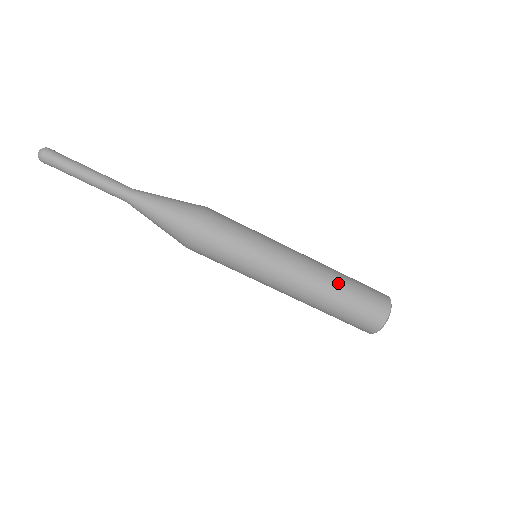
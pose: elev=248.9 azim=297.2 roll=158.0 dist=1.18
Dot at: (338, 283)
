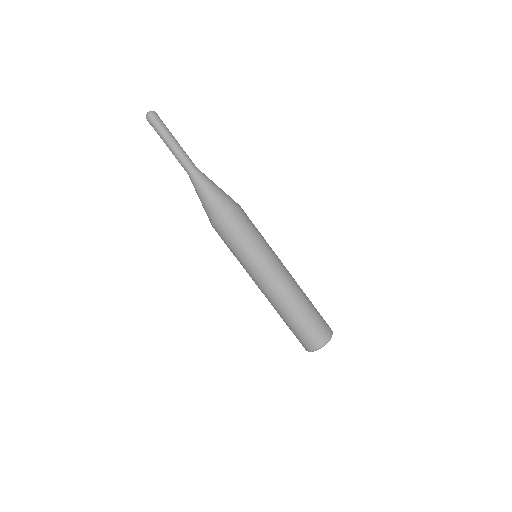
Dot at: (306, 299)
